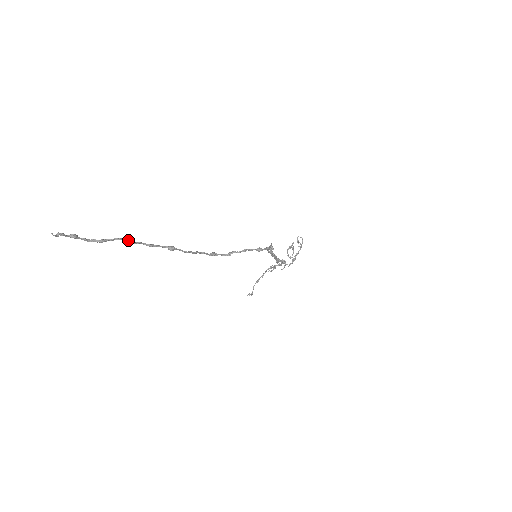
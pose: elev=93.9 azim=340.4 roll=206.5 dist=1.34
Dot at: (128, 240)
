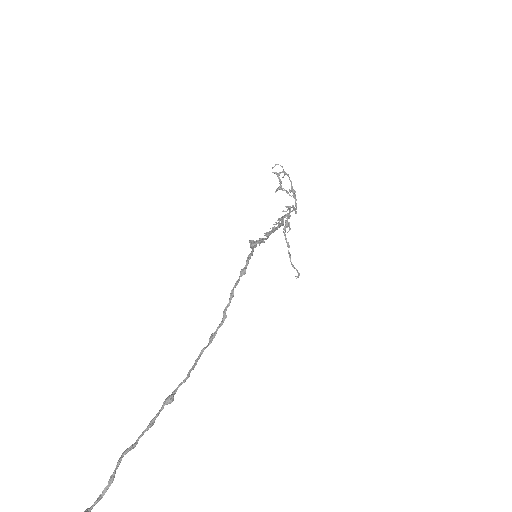
Dot at: (127, 451)
